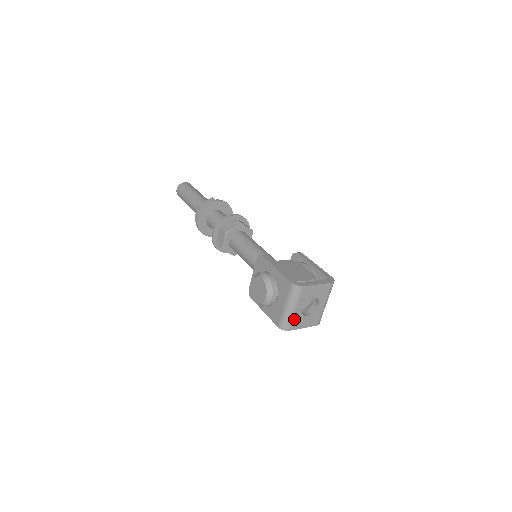
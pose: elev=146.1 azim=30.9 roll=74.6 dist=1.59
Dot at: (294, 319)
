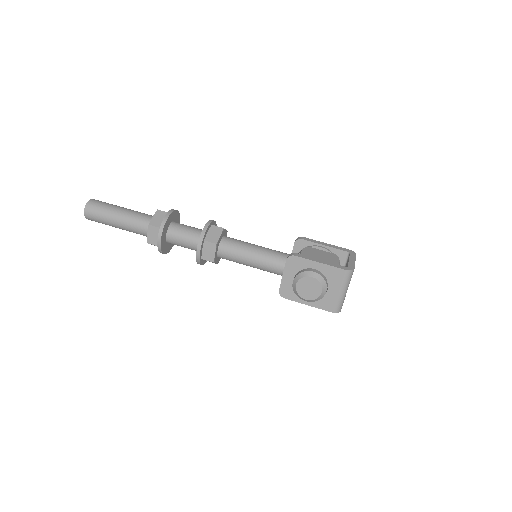
Dot at: (344, 299)
